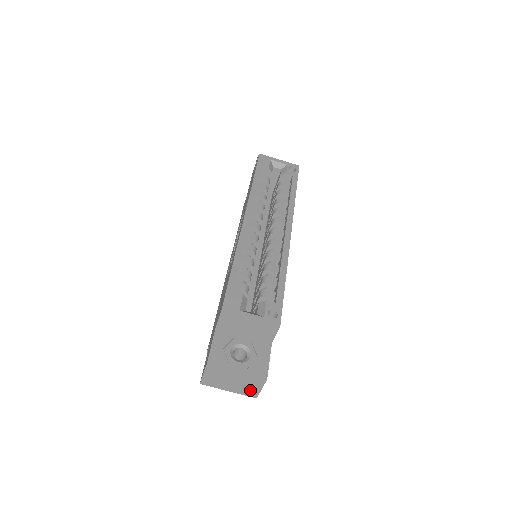
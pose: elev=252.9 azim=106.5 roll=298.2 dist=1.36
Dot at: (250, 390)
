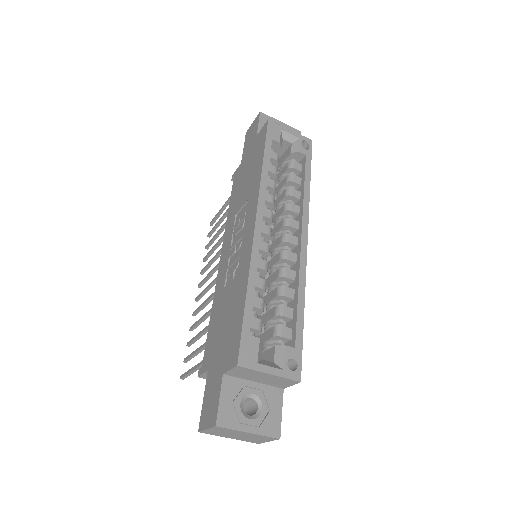
Dot at: (255, 440)
